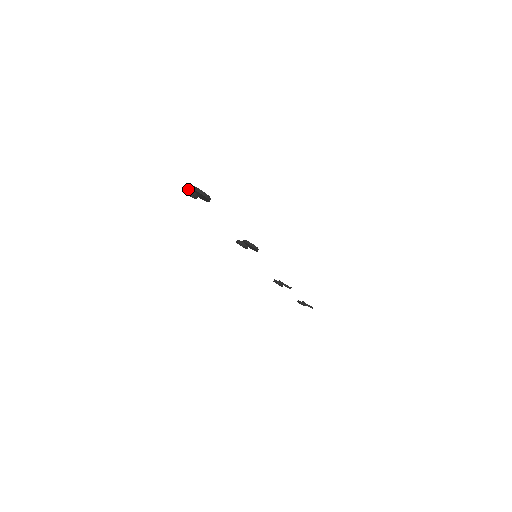
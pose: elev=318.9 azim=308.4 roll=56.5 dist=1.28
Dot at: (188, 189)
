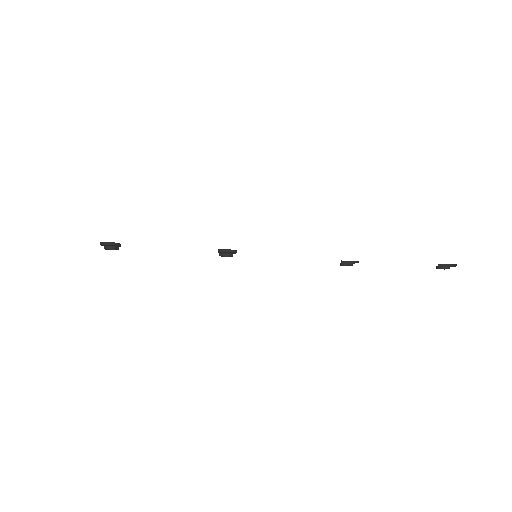
Dot at: (104, 247)
